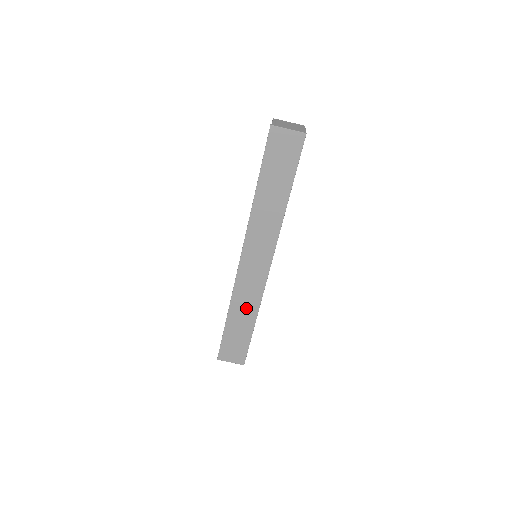
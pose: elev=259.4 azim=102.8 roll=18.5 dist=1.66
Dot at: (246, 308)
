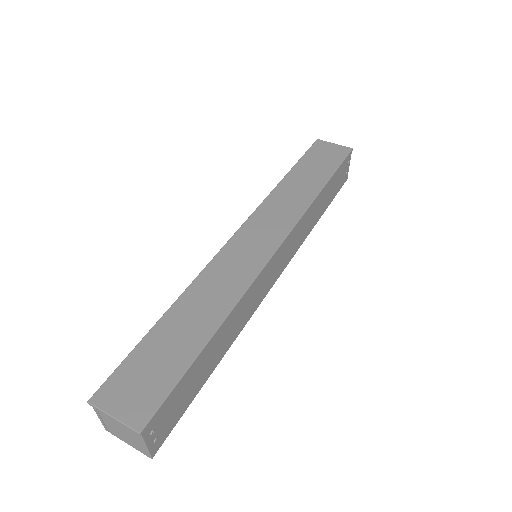
Dot at: (211, 301)
